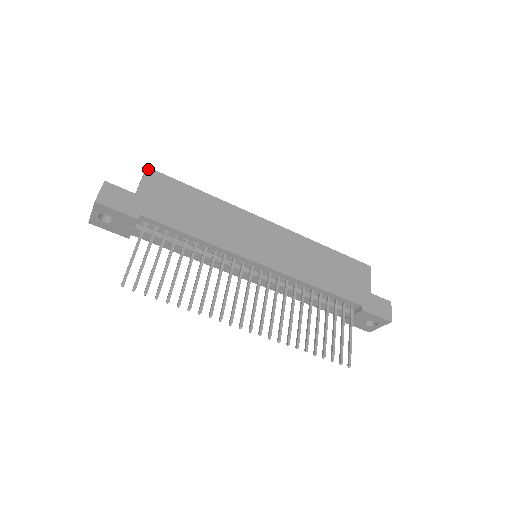
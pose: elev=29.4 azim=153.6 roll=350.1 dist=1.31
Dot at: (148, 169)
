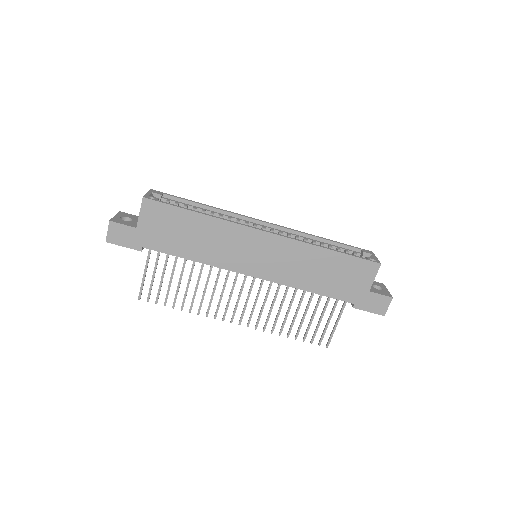
Dot at: (144, 200)
